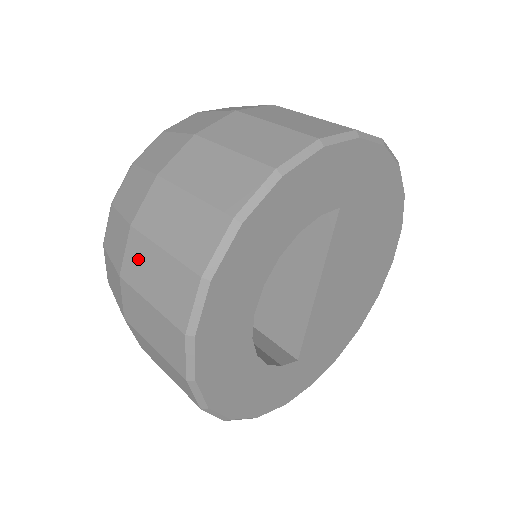
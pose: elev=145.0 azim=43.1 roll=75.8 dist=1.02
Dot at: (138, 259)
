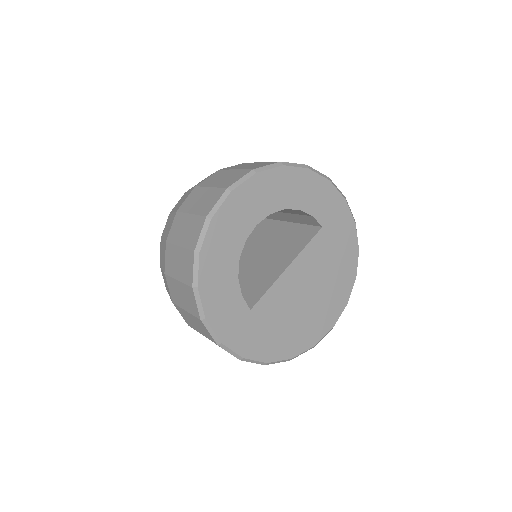
Dot at: (215, 177)
